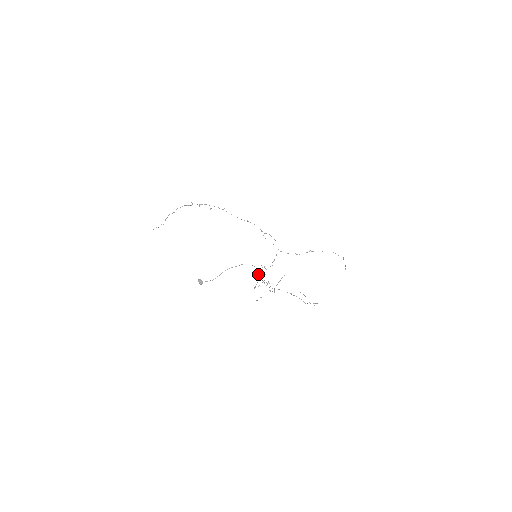
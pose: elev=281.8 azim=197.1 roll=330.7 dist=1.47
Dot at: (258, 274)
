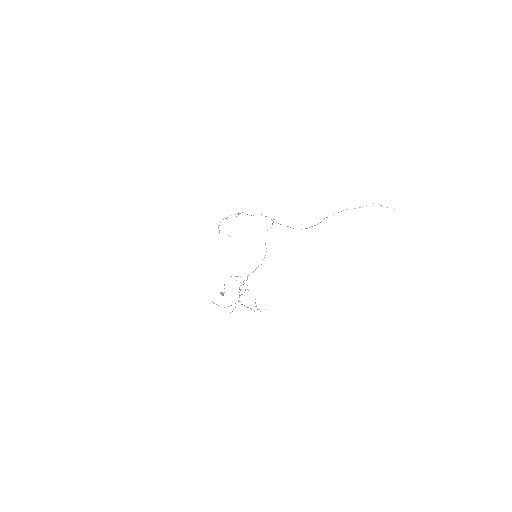
Dot at: occluded
